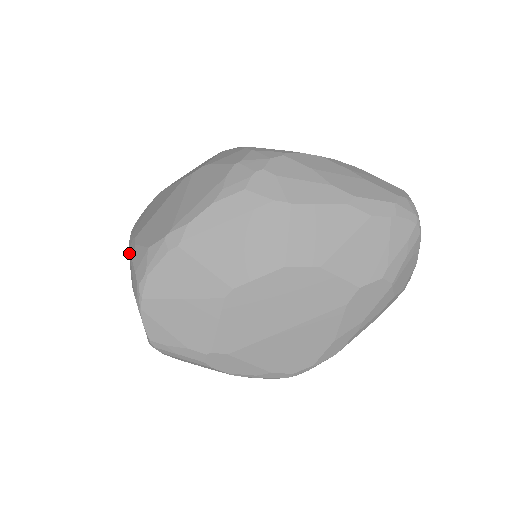
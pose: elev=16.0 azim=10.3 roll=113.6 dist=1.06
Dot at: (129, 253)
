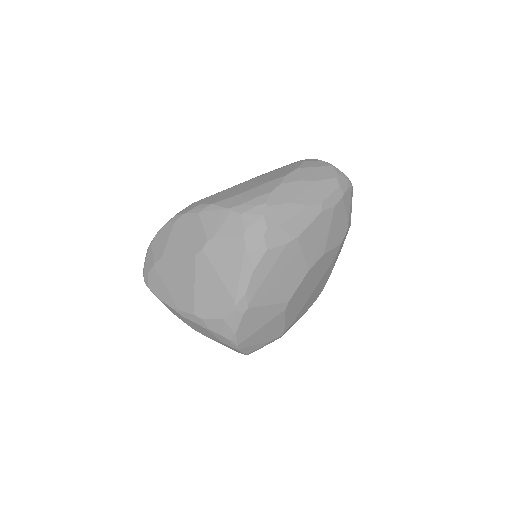
Dot at: (187, 321)
